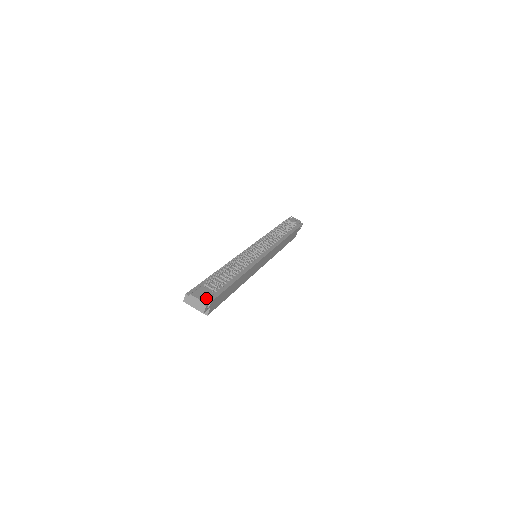
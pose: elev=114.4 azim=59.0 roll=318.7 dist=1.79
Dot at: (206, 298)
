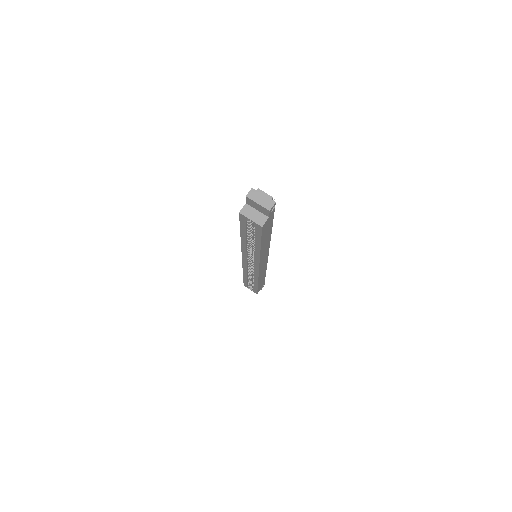
Dot at: occluded
